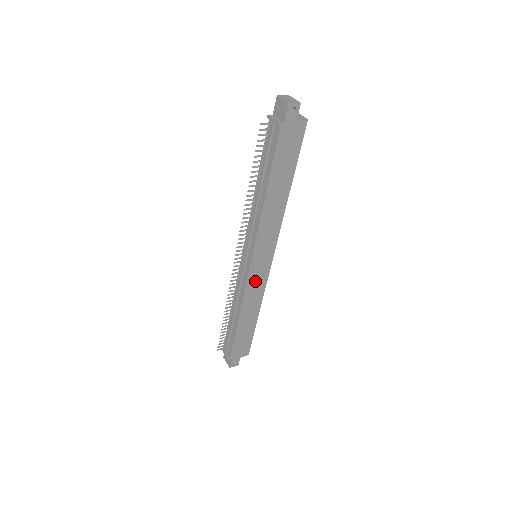
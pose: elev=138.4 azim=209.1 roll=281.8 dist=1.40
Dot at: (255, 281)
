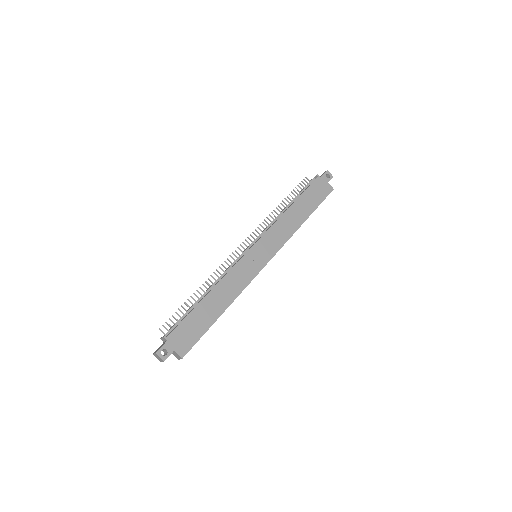
Dot at: (245, 268)
